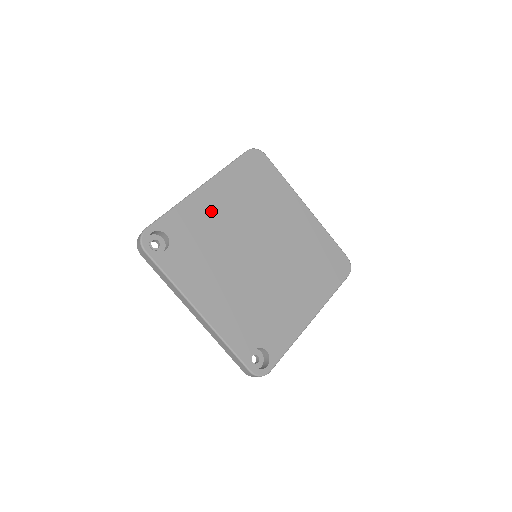
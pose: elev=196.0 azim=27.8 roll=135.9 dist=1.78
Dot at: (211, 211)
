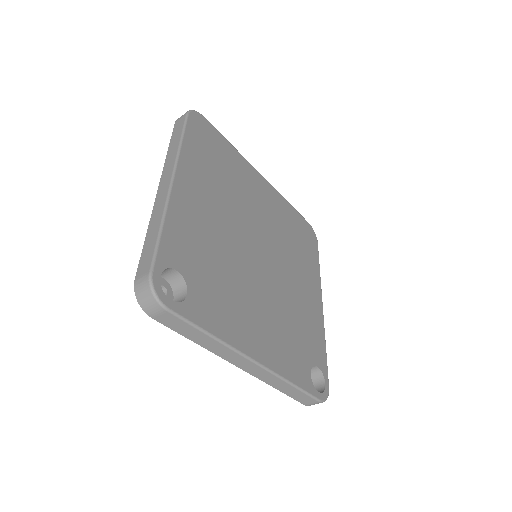
Dot at: (198, 213)
